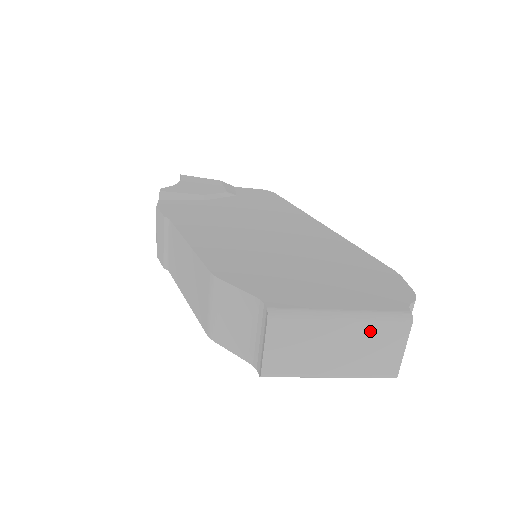
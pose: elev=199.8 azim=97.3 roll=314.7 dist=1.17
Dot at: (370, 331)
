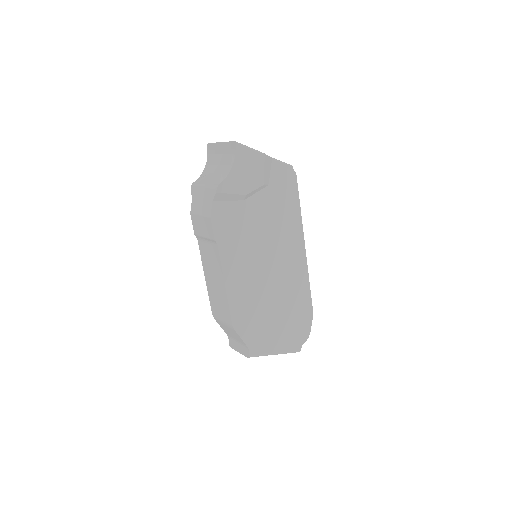
Dot at: occluded
